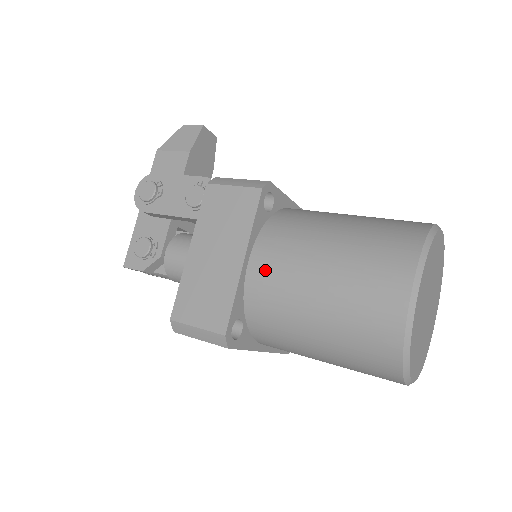
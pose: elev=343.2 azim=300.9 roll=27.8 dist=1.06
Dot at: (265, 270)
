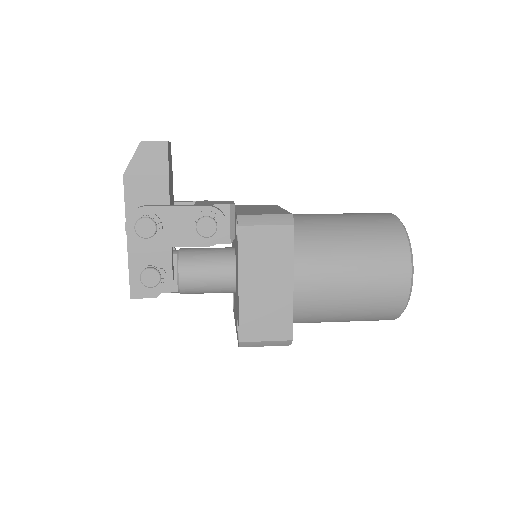
Dot at: (308, 286)
